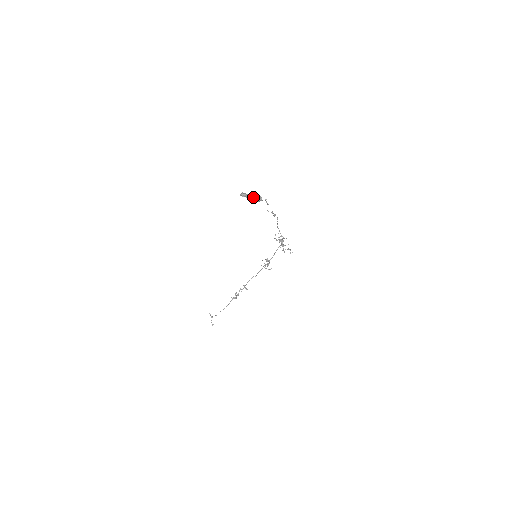
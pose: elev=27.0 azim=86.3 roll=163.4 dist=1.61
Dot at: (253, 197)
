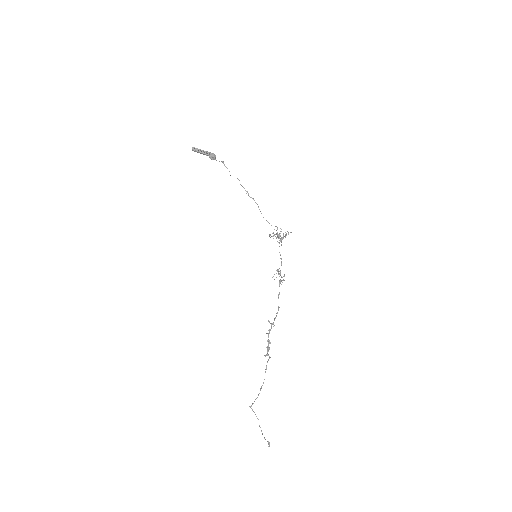
Dot at: (205, 151)
